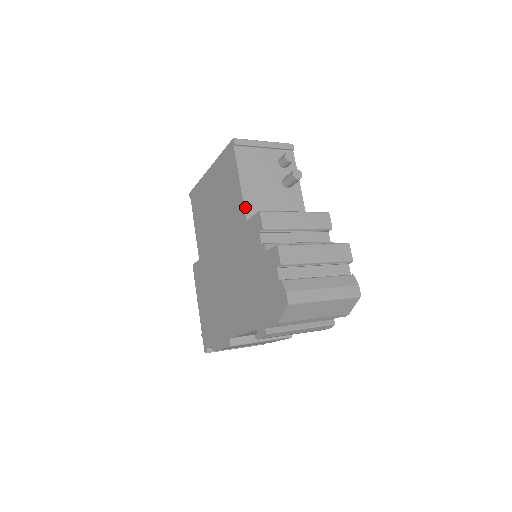
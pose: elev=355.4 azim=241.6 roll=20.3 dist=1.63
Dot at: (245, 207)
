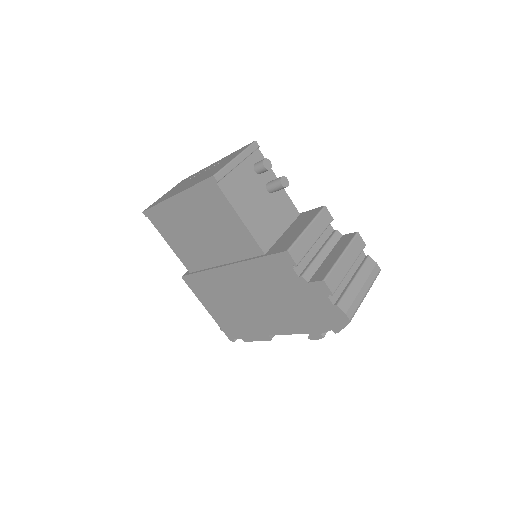
Dot at: (256, 240)
